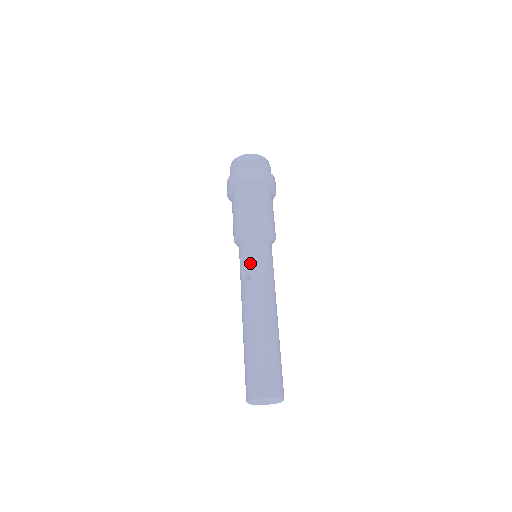
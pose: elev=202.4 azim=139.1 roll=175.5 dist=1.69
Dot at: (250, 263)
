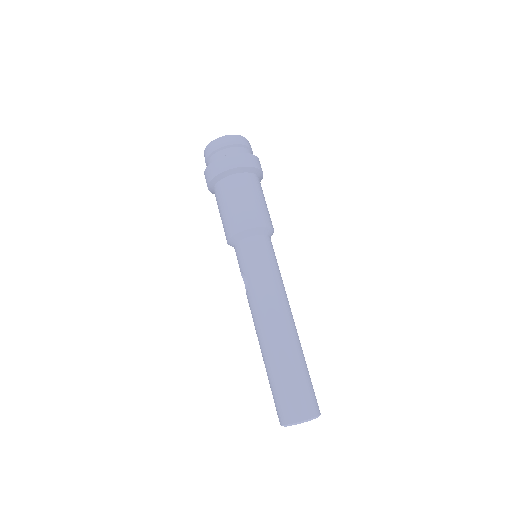
Dot at: (243, 273)
